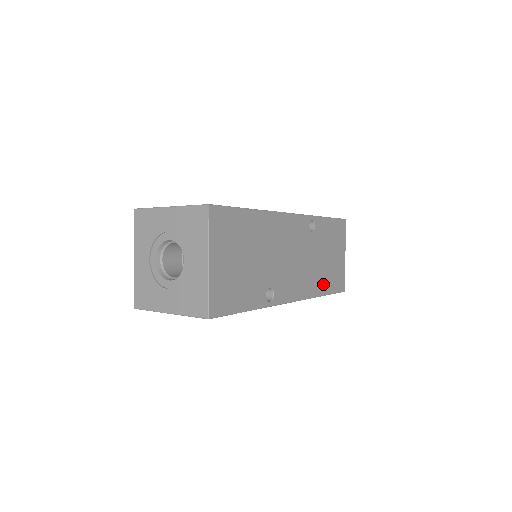
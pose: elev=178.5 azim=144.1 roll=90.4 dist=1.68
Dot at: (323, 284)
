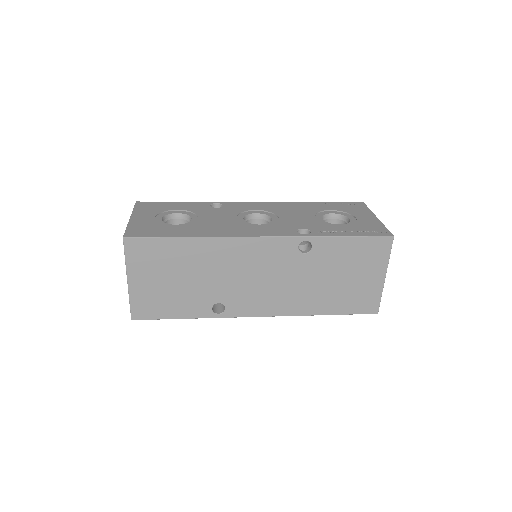
Dot at: (325, 304)
